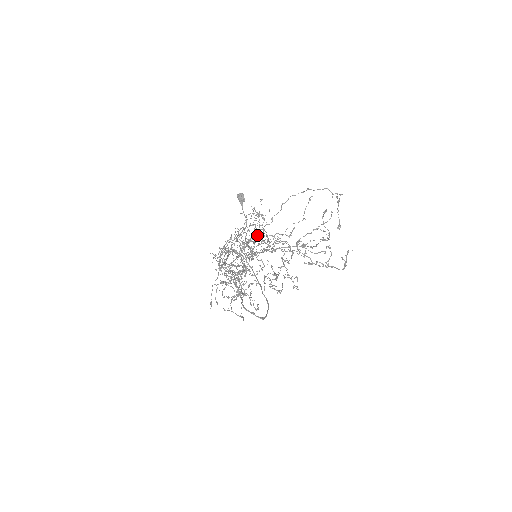
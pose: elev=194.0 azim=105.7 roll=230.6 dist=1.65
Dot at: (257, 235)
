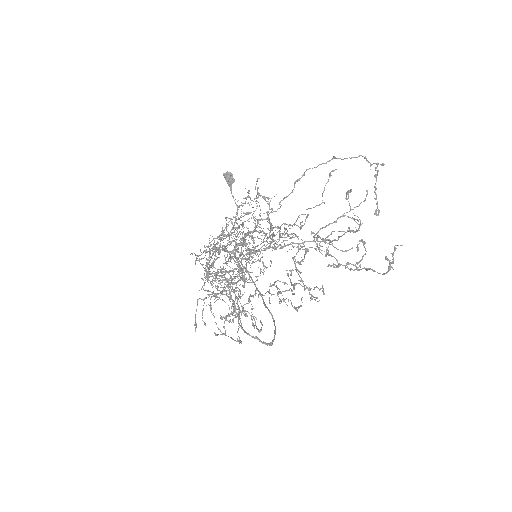
Dot at: (256, 227)
